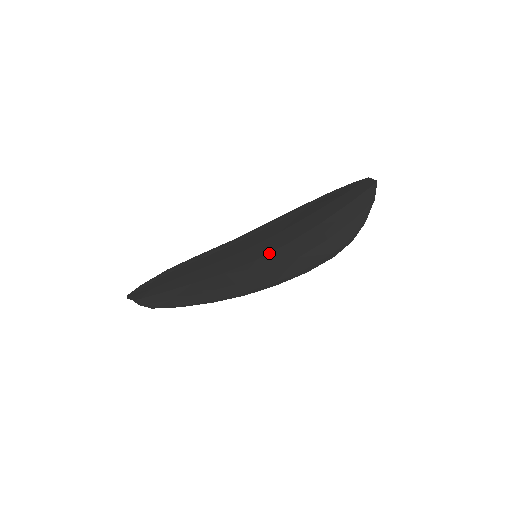
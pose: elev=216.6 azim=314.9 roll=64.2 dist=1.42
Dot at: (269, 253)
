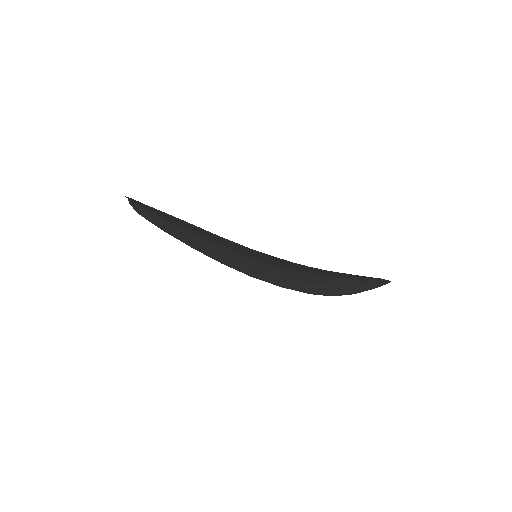
Dot at: (268, 263)
